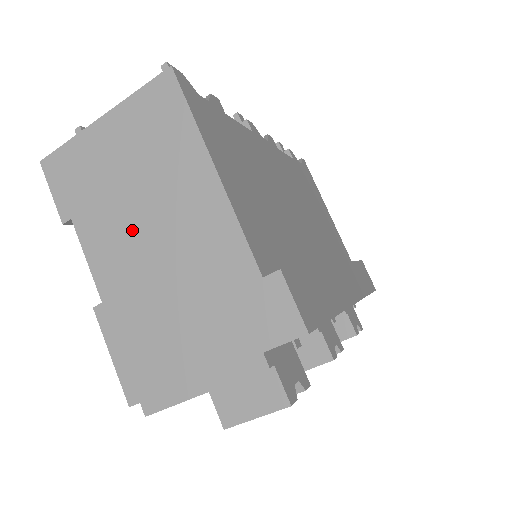
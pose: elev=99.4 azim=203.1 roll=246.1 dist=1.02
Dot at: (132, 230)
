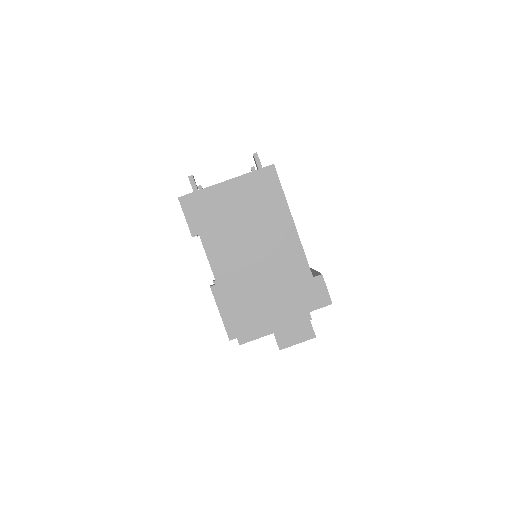
Dot at: (241, 246)
